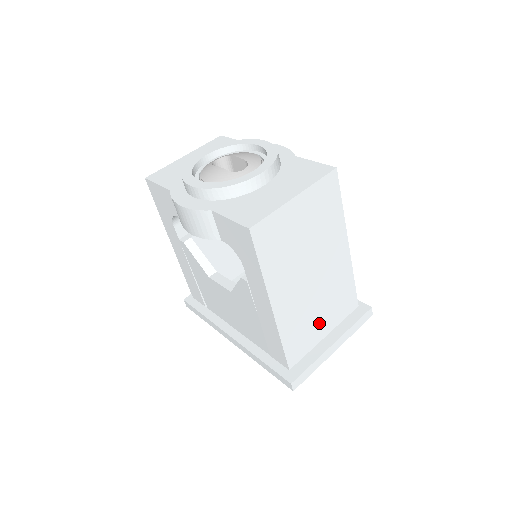
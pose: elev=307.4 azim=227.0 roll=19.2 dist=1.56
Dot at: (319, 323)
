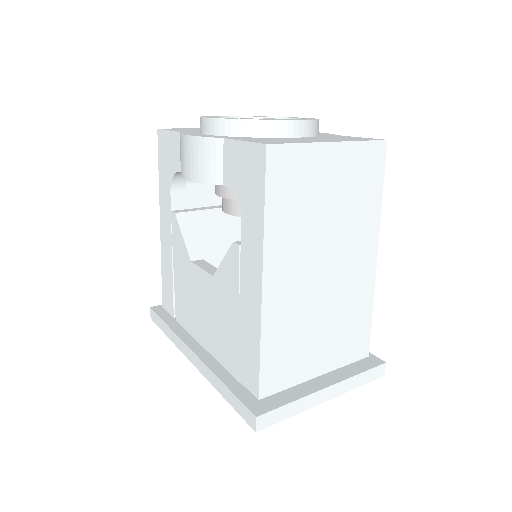
Dot at: (315, 349)
